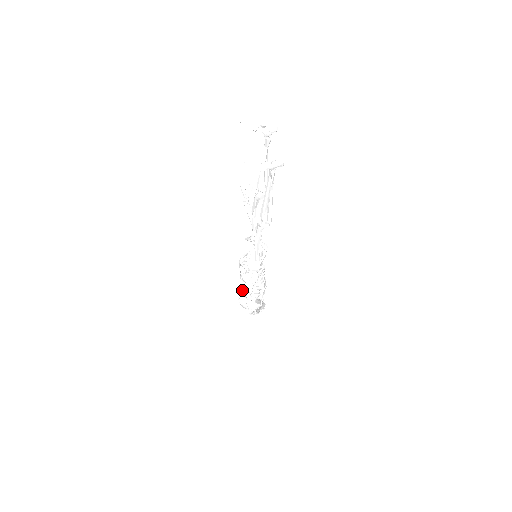
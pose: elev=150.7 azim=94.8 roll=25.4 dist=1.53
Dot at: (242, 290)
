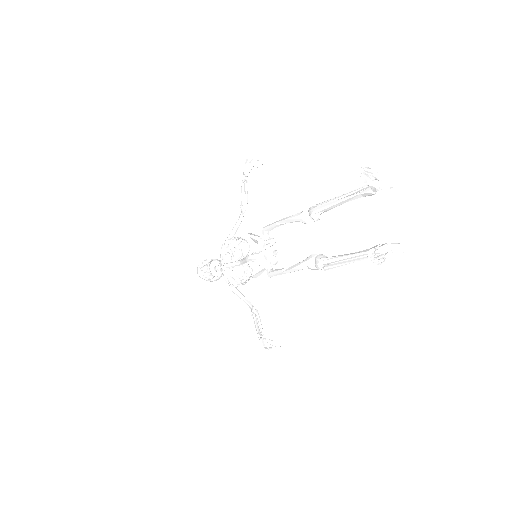
Dot at: (208, 265)
